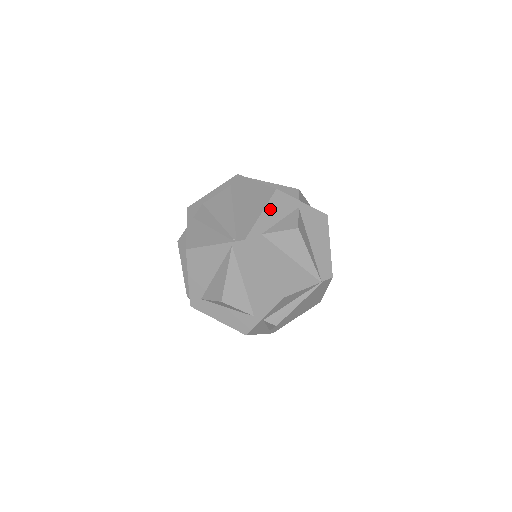
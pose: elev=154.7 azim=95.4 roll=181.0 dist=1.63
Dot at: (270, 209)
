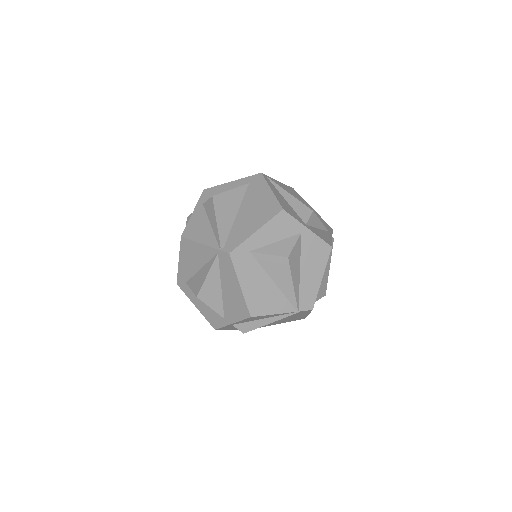
Dot at: (268, 228)
